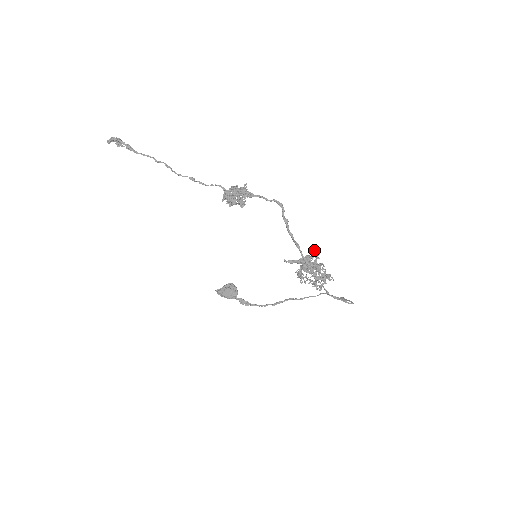
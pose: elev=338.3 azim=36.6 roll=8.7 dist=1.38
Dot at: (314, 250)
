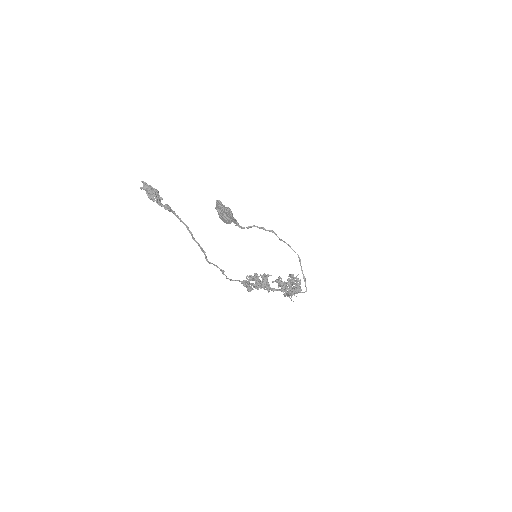
Dot at: (300, 284)
